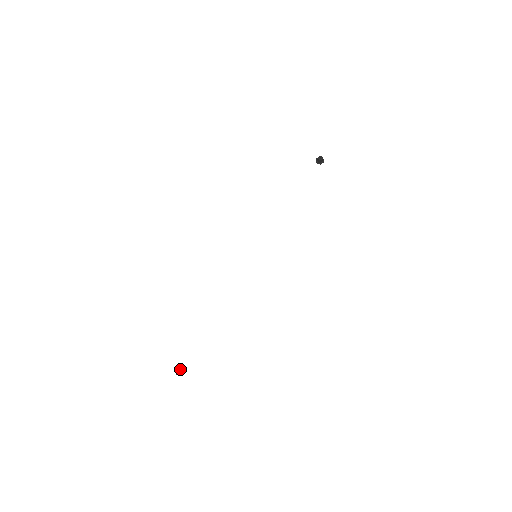
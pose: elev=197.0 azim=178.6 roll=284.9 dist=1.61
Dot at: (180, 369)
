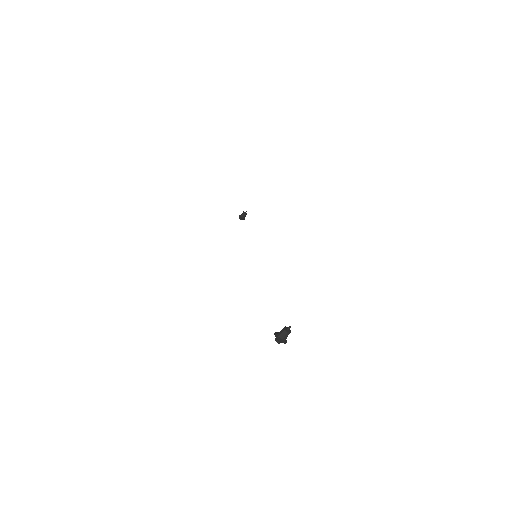
Dot at: (288, 328)
